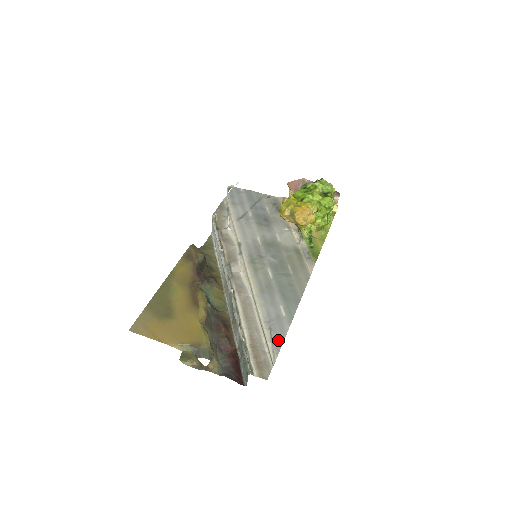
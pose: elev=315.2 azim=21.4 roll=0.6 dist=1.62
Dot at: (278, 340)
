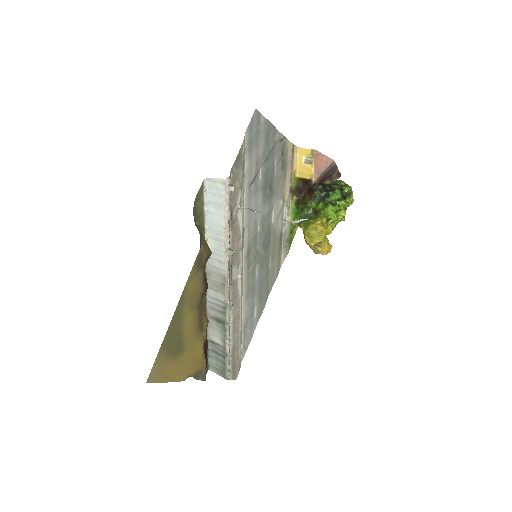
Dot at: (248, 343)
